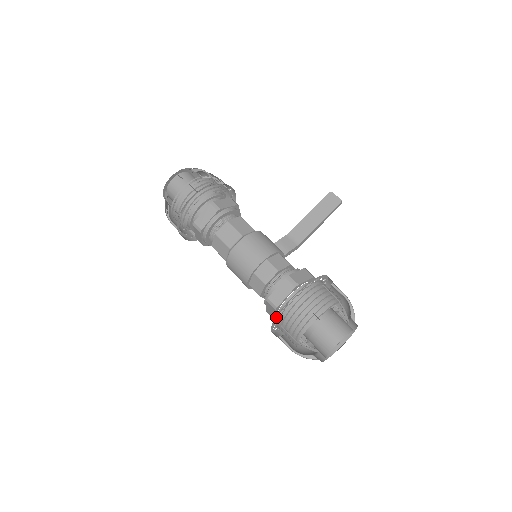
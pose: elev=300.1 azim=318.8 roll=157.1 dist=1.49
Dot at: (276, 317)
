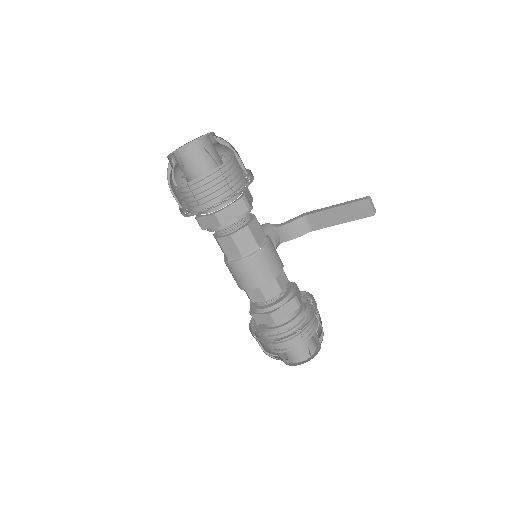
Dot at: occluded
